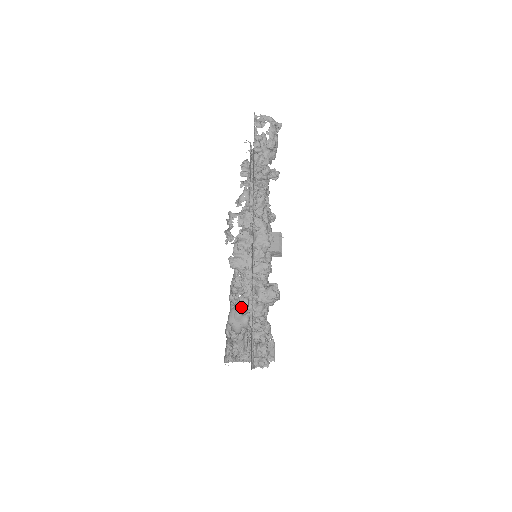
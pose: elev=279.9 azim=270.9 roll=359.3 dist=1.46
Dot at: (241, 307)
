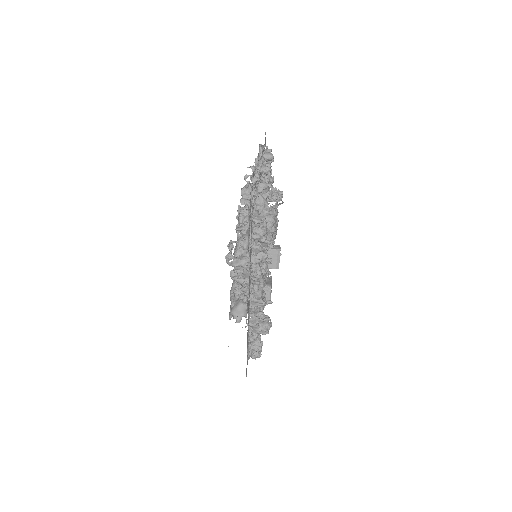
Dot at: (242, 299)
